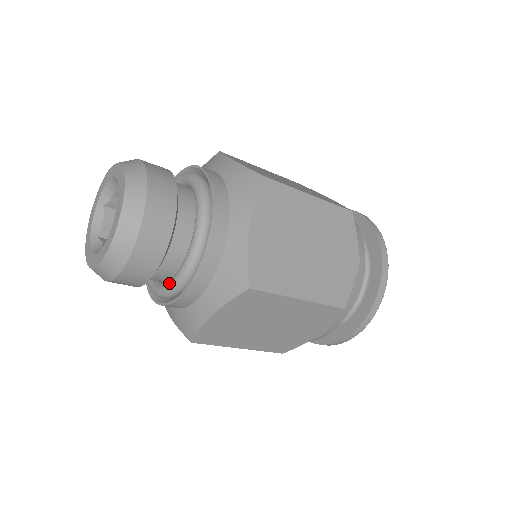
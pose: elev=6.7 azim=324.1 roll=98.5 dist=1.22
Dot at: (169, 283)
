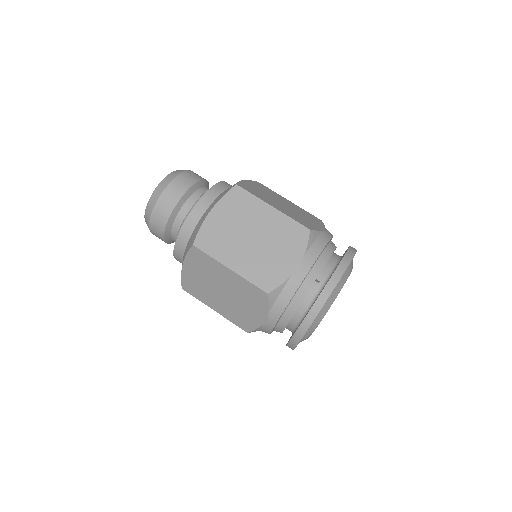
Dot at: occluded
